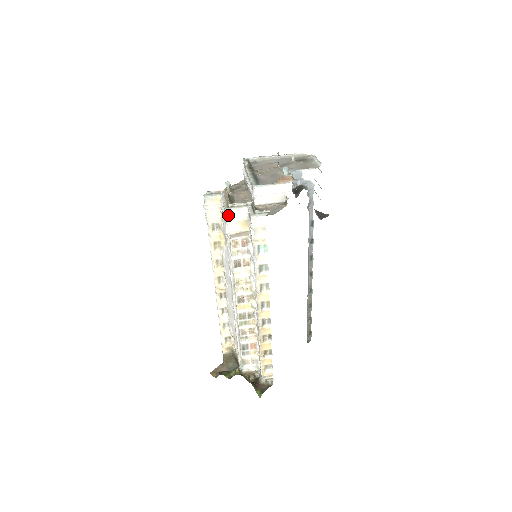
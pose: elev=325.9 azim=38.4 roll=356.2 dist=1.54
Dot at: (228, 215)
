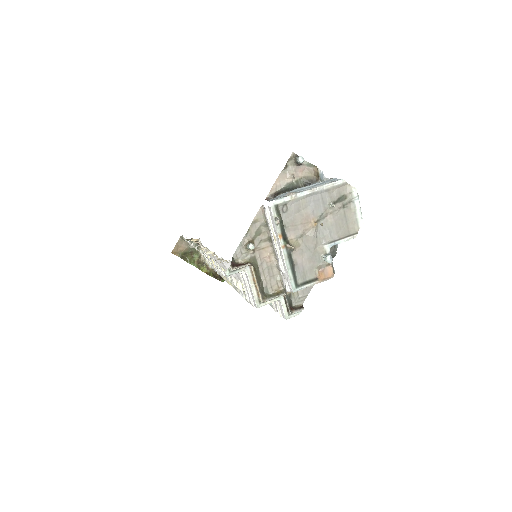
Dot at: occluded
